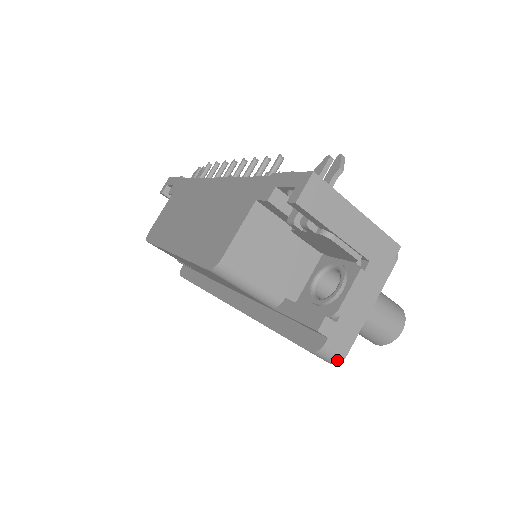
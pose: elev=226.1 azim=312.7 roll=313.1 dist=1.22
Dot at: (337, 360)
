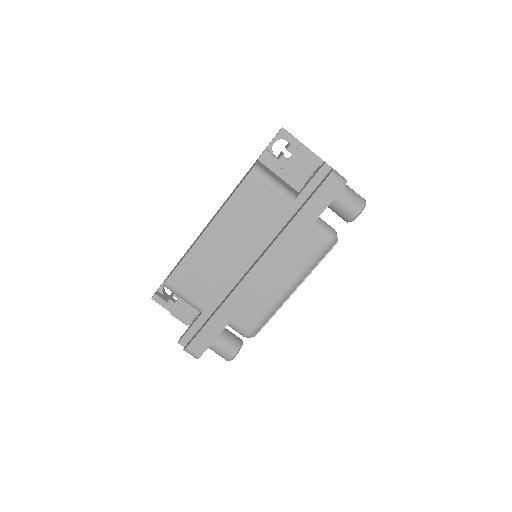
Dot at: (344, 181)
